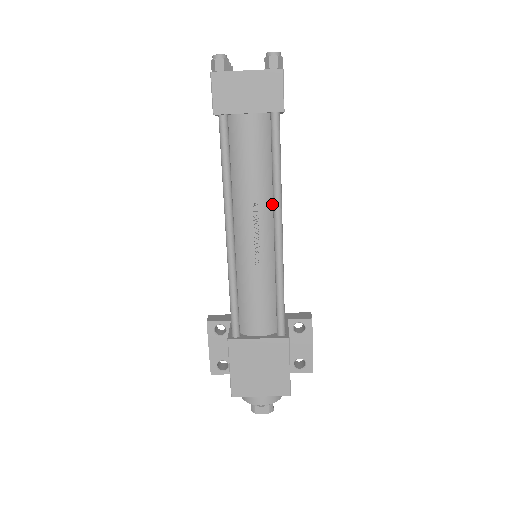
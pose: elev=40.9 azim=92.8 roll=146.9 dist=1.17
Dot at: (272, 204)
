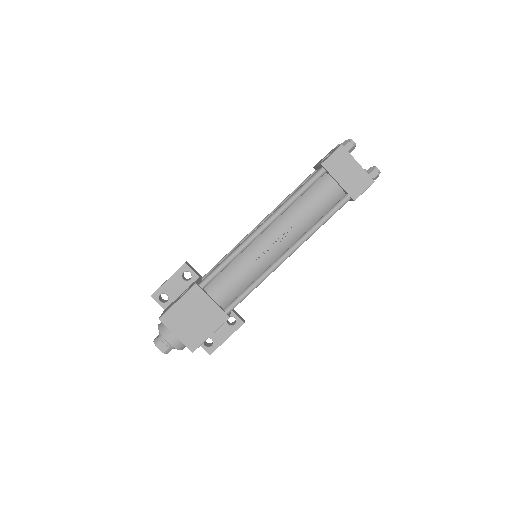
Dot at: (298, 238)
